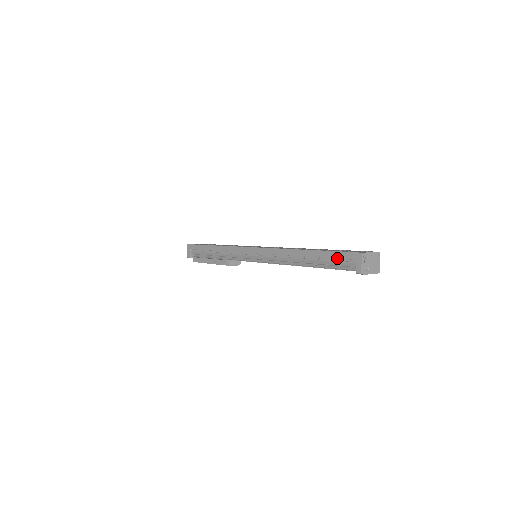
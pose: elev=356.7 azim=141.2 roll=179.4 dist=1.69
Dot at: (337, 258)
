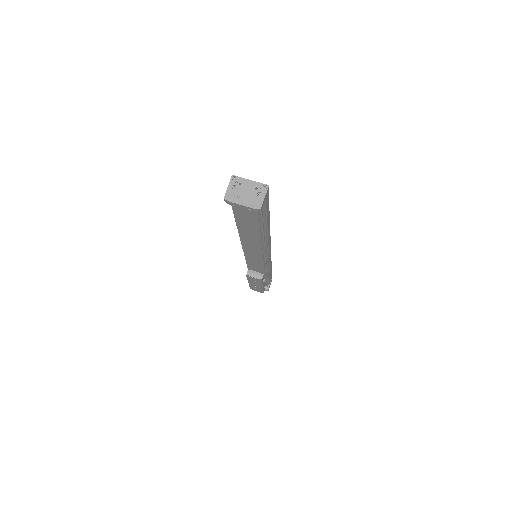
Dot at: occluded
